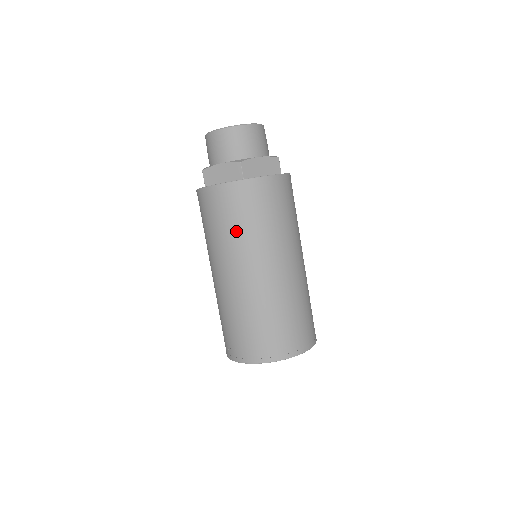
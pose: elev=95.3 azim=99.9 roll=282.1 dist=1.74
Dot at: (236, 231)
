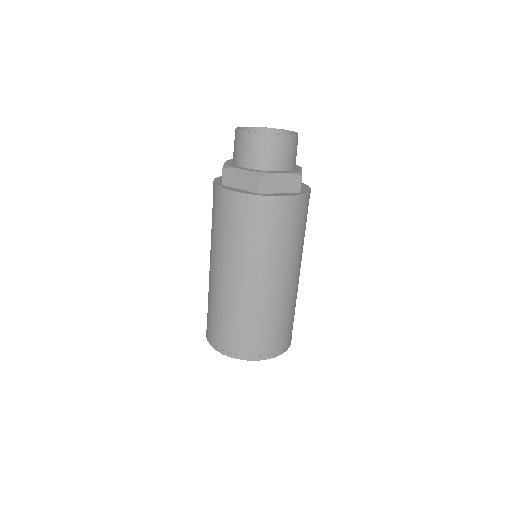
Dot at: (239, 240)
